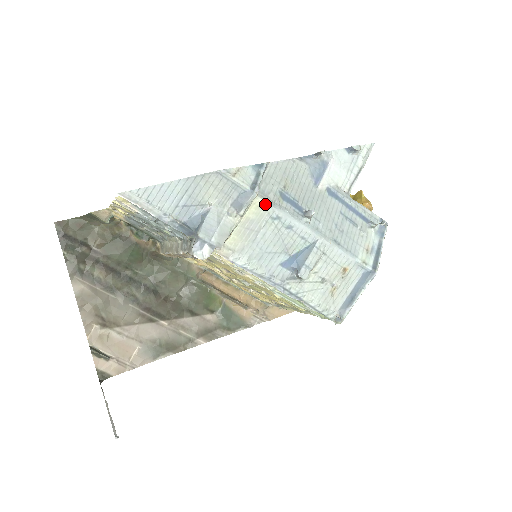
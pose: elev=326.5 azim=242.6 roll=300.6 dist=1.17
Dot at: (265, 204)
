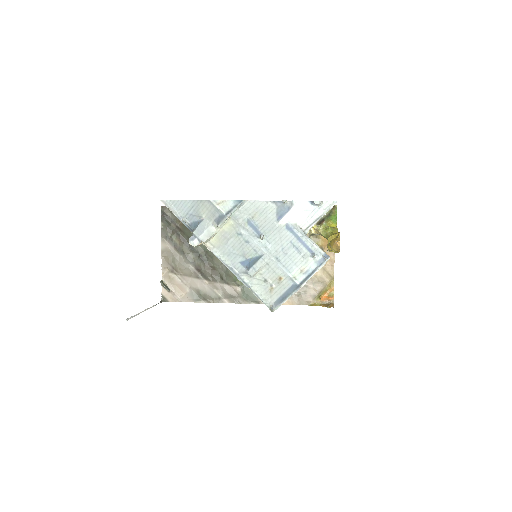
Dot at: (234, 224)
